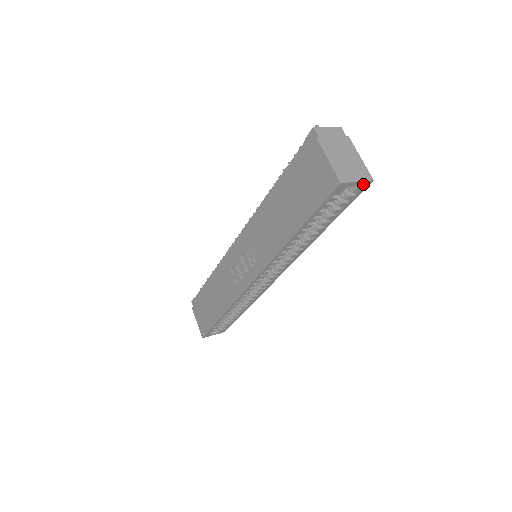
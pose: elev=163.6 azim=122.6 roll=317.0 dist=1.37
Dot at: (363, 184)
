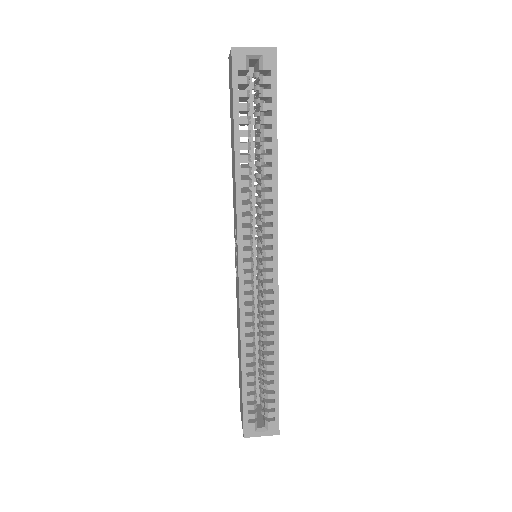
Dot at: (267, 54)
